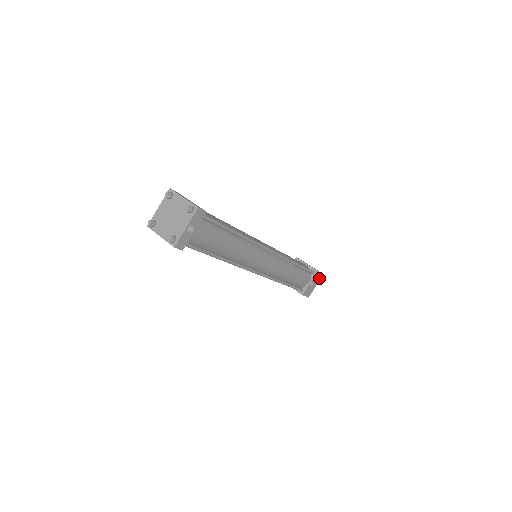
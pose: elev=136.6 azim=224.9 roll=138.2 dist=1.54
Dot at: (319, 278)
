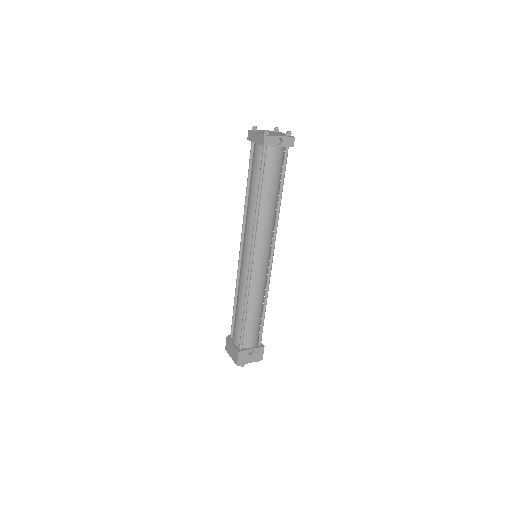
Dot at: (258, 358)
